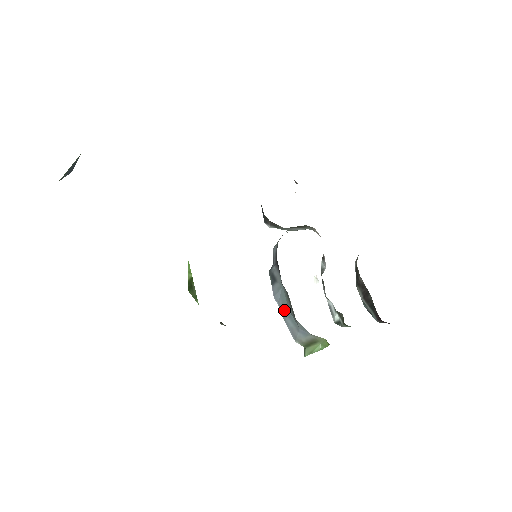
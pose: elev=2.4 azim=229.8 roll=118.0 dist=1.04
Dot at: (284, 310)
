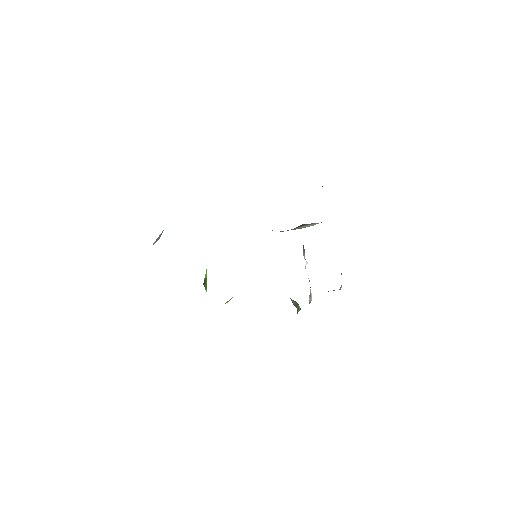
Dot at: occluded
